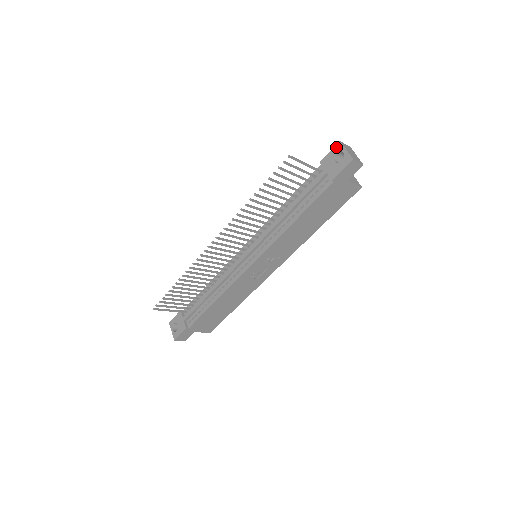
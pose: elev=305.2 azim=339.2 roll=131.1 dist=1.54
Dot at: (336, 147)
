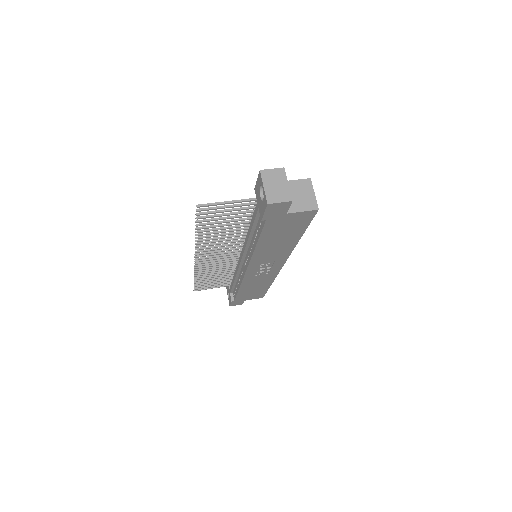
Dot at: (259, 177)
